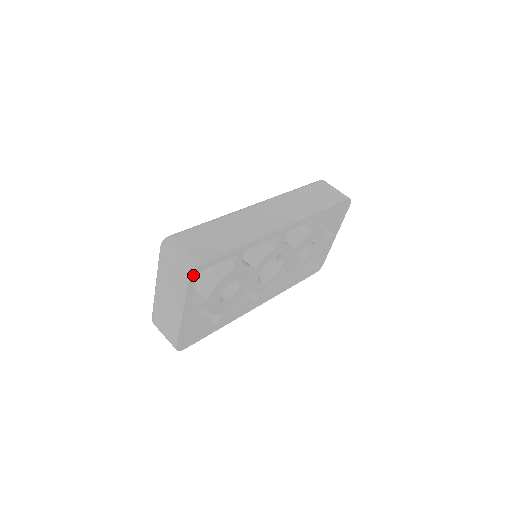
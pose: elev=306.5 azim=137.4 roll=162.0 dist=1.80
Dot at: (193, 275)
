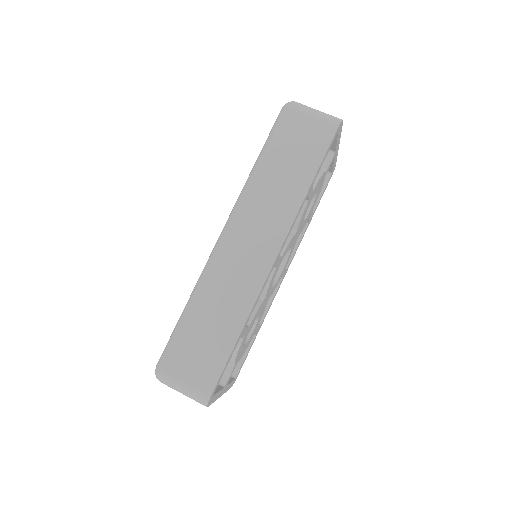
Dot at: (209, 402)
